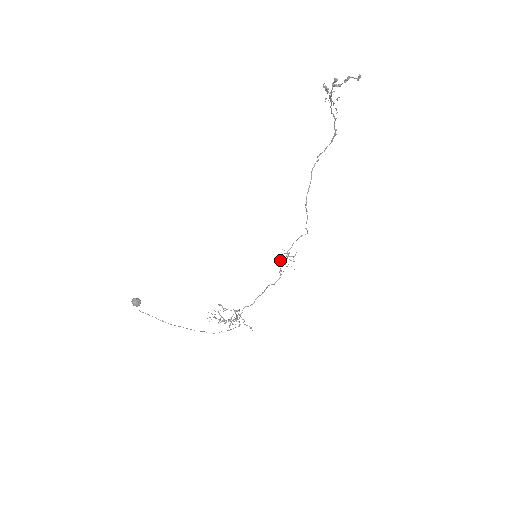
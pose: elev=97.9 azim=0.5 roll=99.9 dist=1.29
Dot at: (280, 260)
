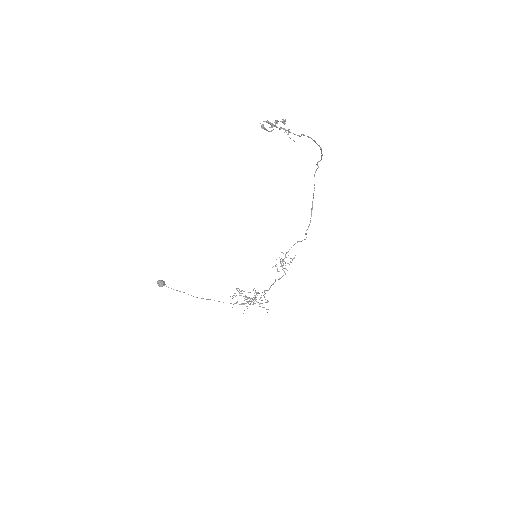
Dot at: (280, 261)
